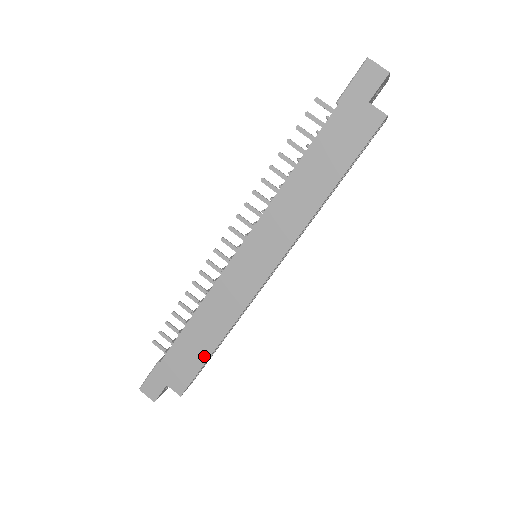
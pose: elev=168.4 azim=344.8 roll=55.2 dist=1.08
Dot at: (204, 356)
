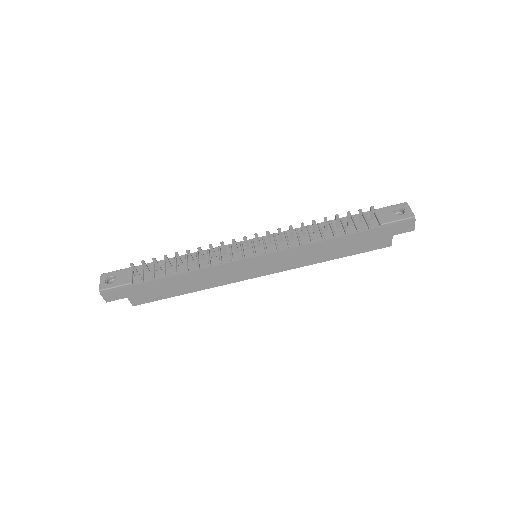
Dot at: (174, 294)
